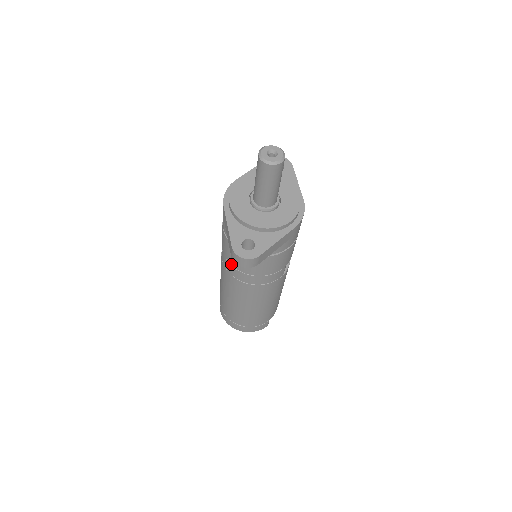
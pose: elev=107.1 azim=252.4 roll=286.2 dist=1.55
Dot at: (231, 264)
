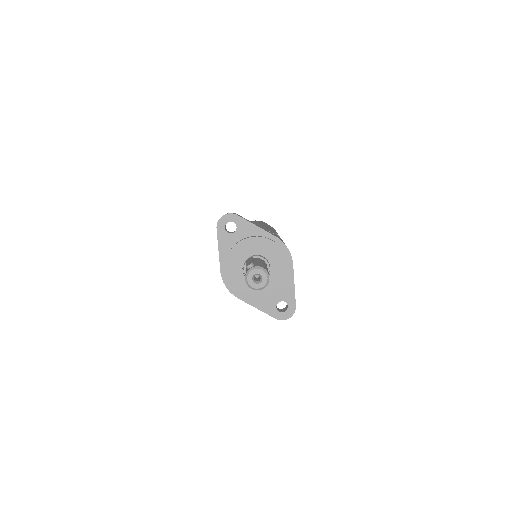
Dot at: occluded
